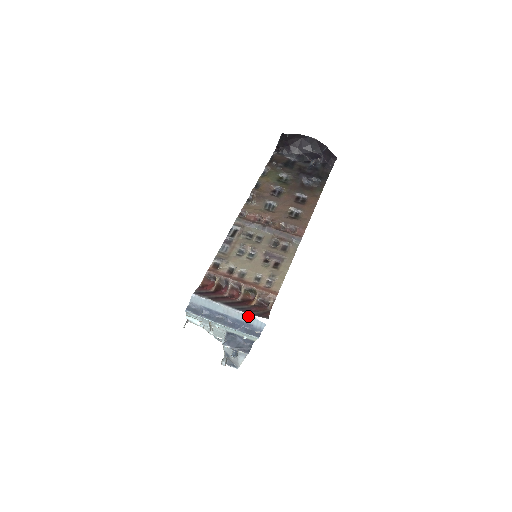
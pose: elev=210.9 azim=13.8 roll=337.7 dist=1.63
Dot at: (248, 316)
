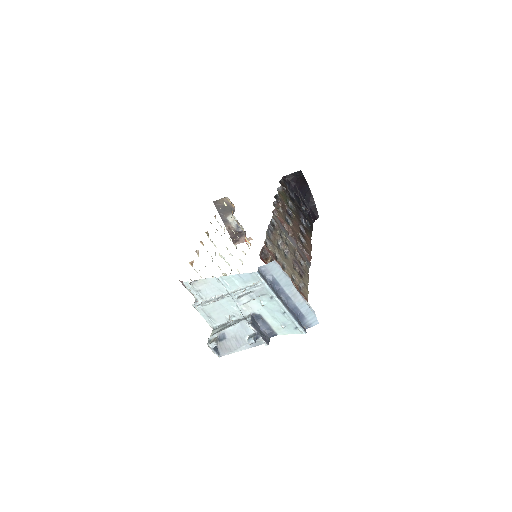
Dot at: (310, 308)
